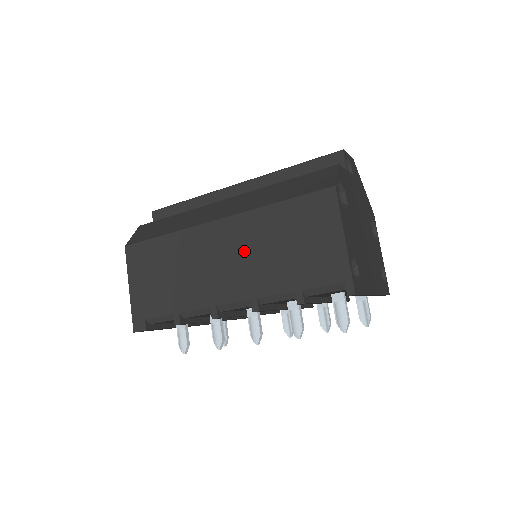
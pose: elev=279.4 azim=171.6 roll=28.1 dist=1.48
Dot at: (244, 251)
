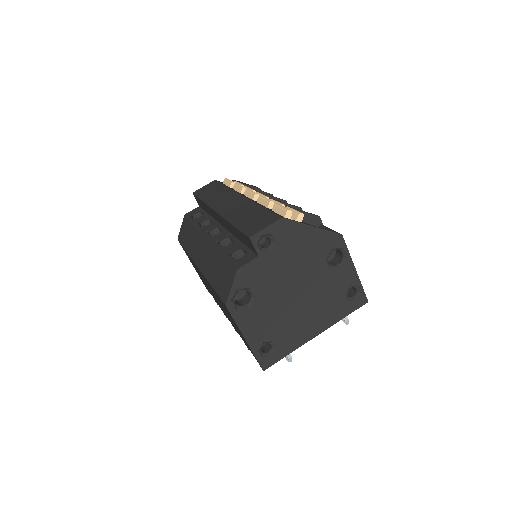
Dot at: (215, 296)
